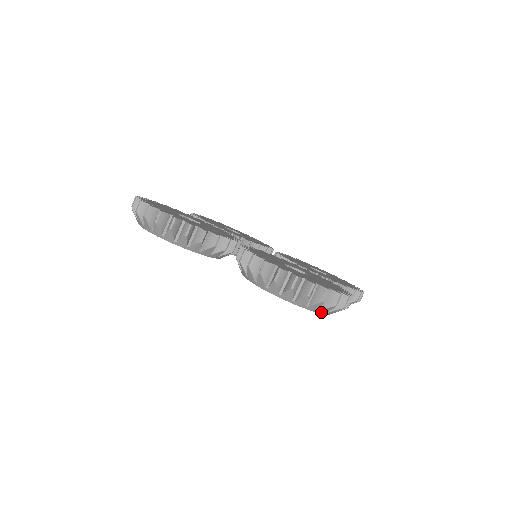
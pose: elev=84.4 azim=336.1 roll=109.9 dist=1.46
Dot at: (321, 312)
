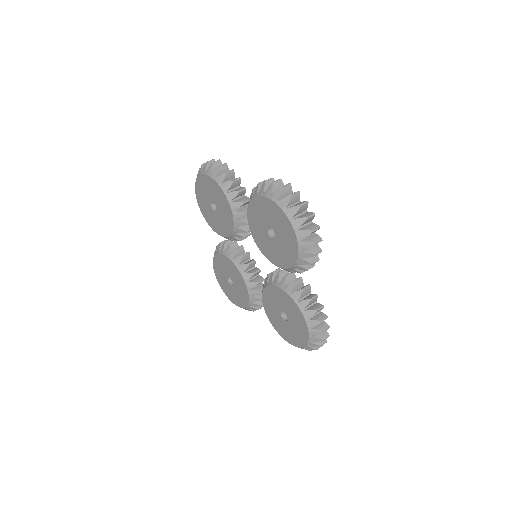
Dot at: (294, 224)
